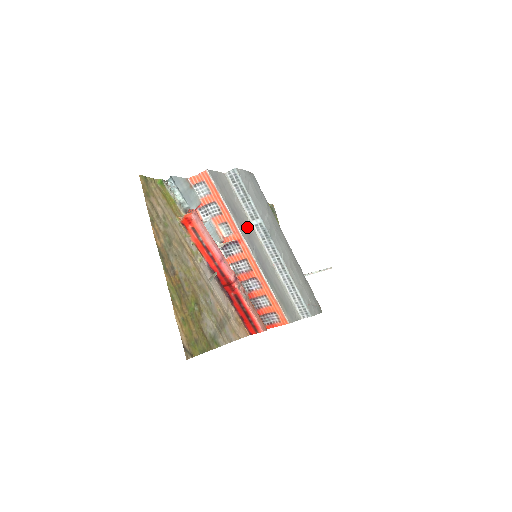
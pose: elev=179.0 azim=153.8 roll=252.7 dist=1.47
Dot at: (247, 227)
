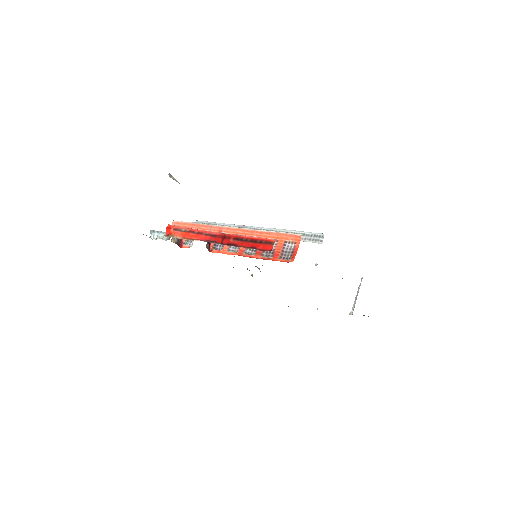
Dot at: occluded
